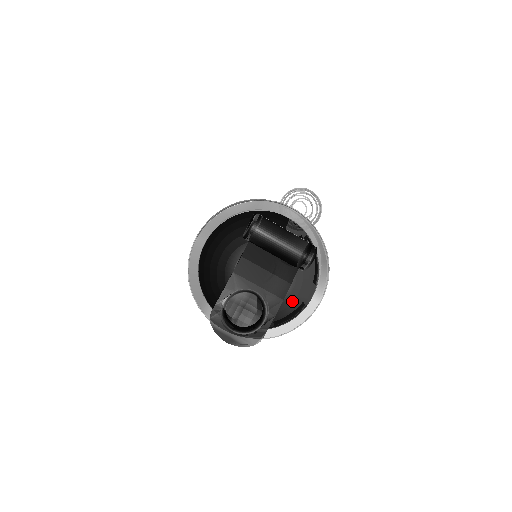
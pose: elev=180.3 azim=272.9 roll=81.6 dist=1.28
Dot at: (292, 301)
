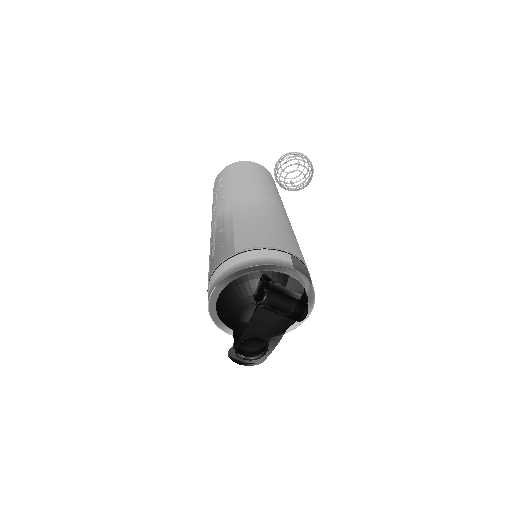
Dot at: occluded
